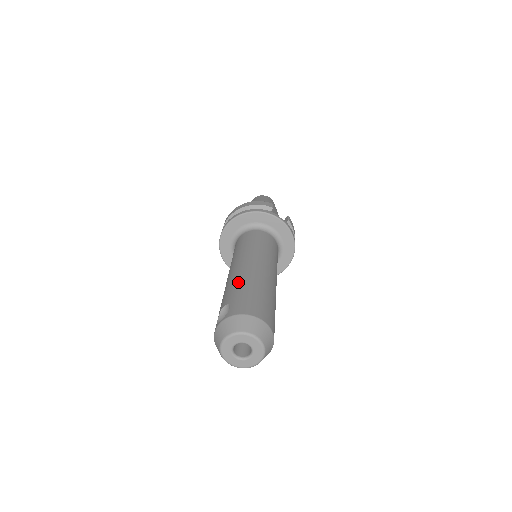
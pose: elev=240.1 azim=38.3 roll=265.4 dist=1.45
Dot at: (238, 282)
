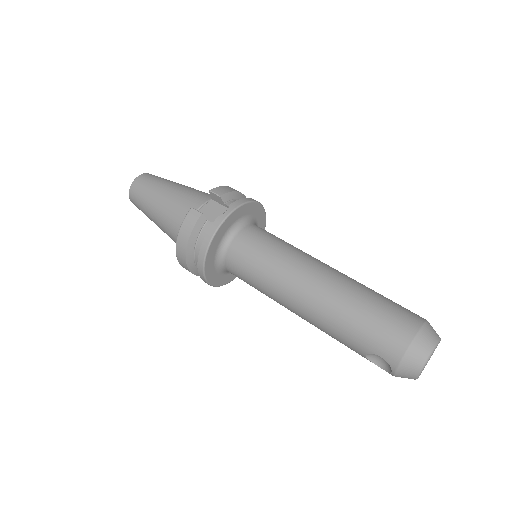
Dot at: (336, 326)
